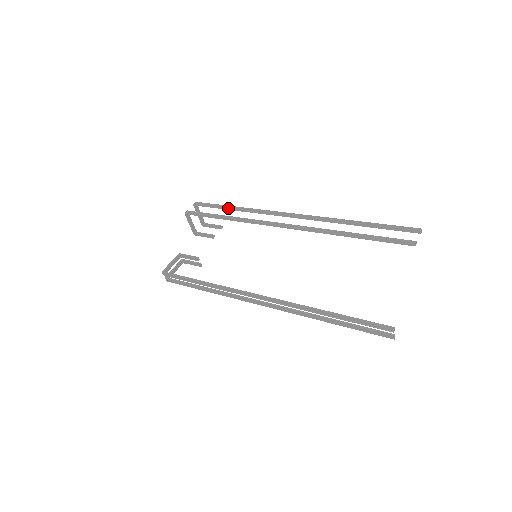
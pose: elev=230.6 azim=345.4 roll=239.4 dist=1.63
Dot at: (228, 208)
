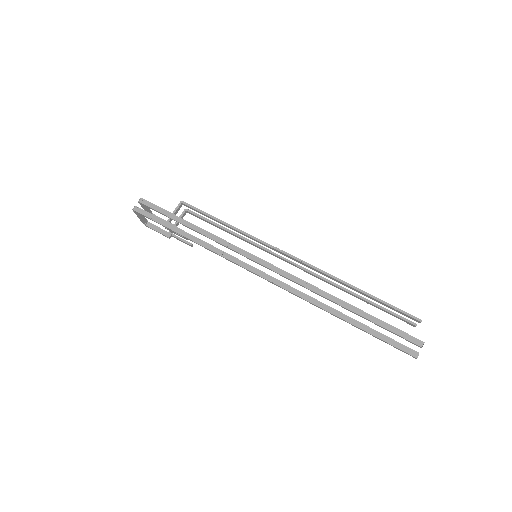
Dot at: (226, 228)
